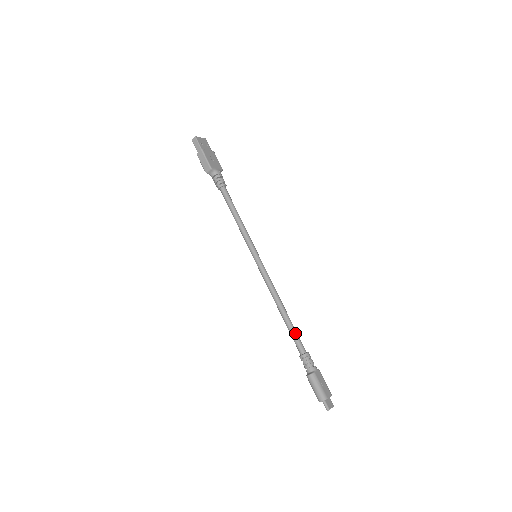
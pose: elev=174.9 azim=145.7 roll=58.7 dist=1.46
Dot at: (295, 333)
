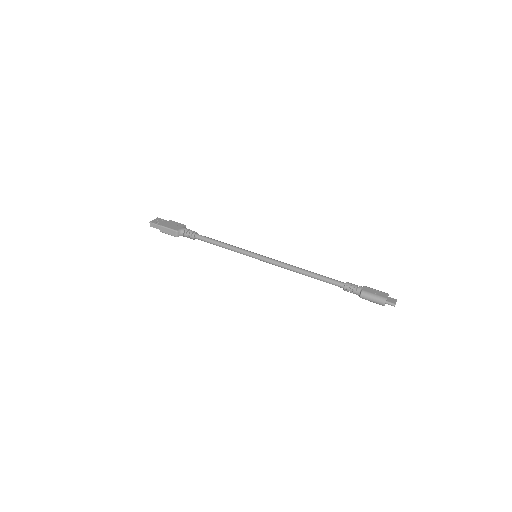
Dot at: (326, 278)
